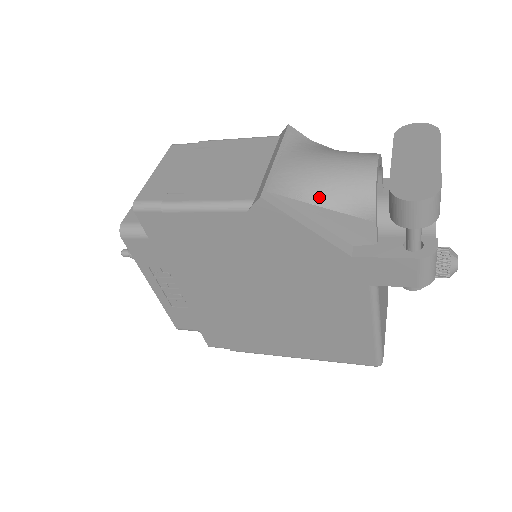
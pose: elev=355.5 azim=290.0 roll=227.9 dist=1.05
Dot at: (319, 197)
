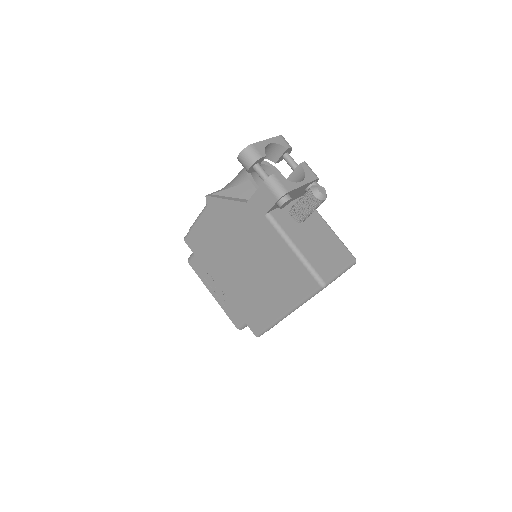
Dot at: (230, 185)
